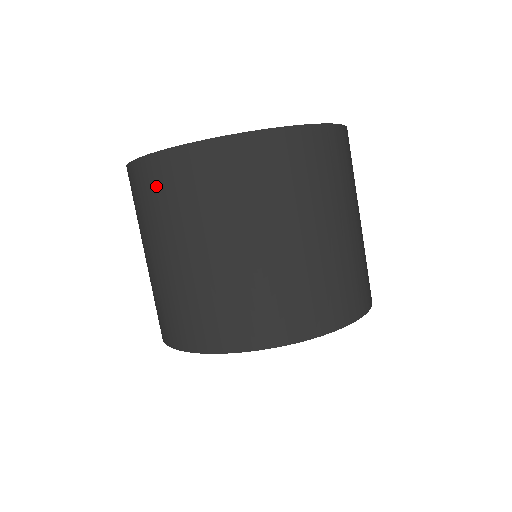
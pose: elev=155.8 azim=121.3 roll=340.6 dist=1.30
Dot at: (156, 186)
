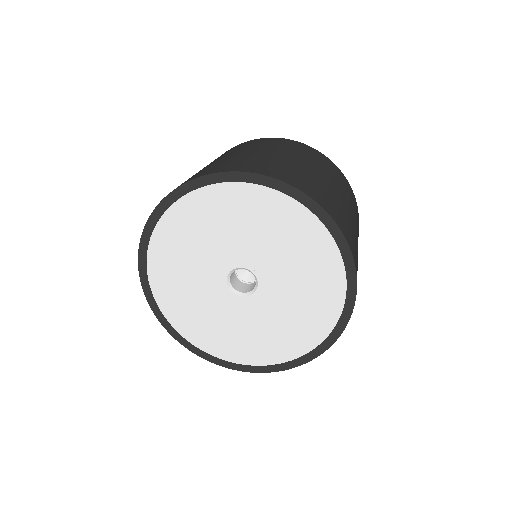
Dot at: occluded
